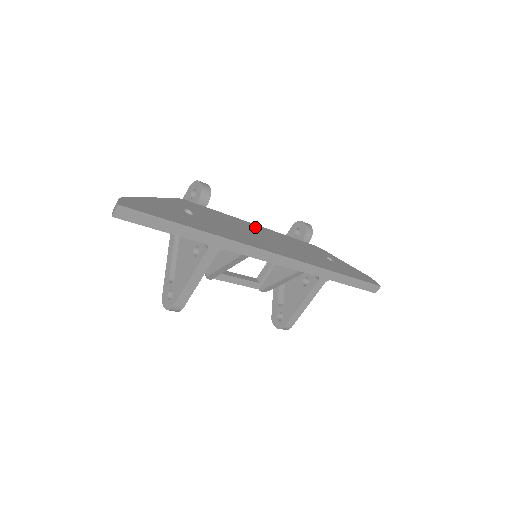
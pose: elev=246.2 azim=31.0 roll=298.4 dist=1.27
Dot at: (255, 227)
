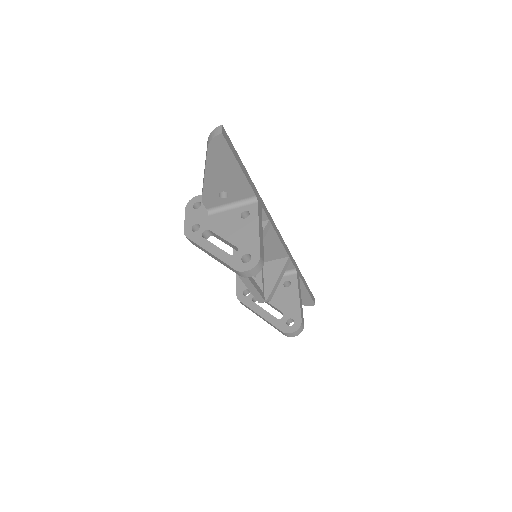
Dot at: occluded
